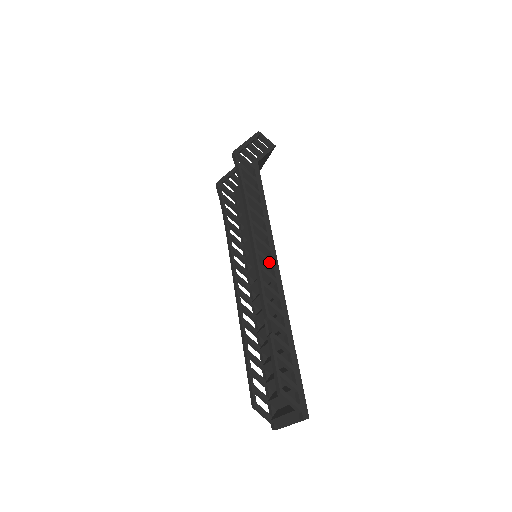
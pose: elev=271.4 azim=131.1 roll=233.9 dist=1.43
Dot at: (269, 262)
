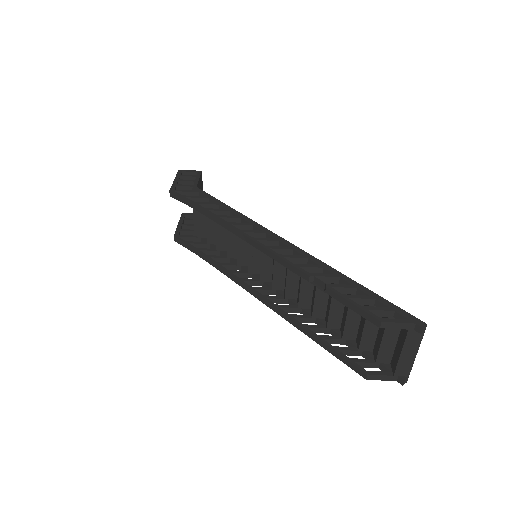
Dot at: (272, 240)
